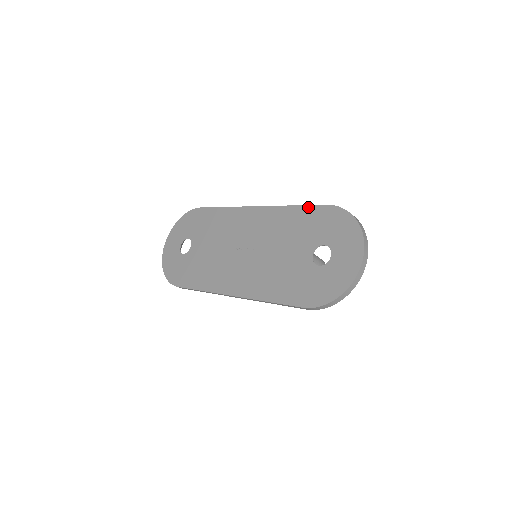
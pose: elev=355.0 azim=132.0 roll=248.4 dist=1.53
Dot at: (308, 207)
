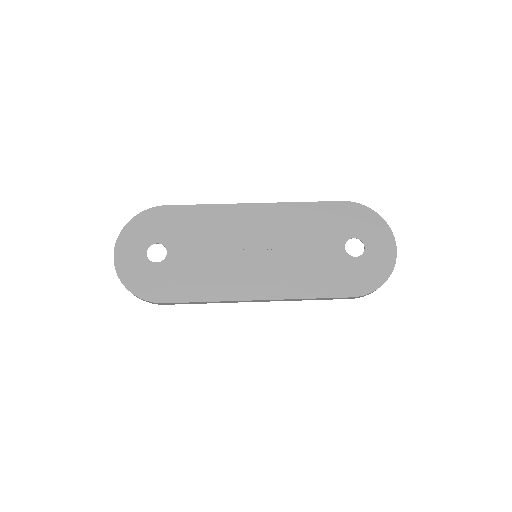
Dot at: (323, 203)
